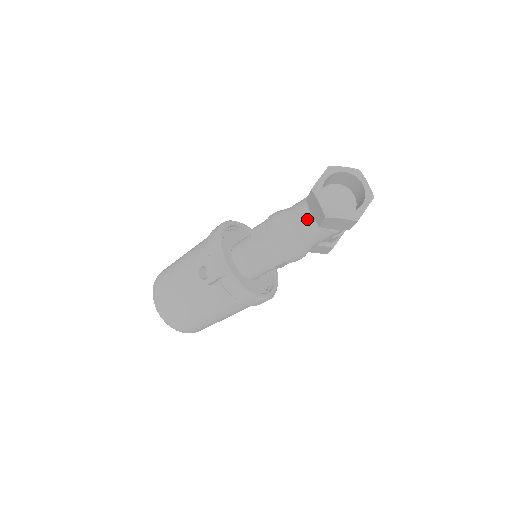
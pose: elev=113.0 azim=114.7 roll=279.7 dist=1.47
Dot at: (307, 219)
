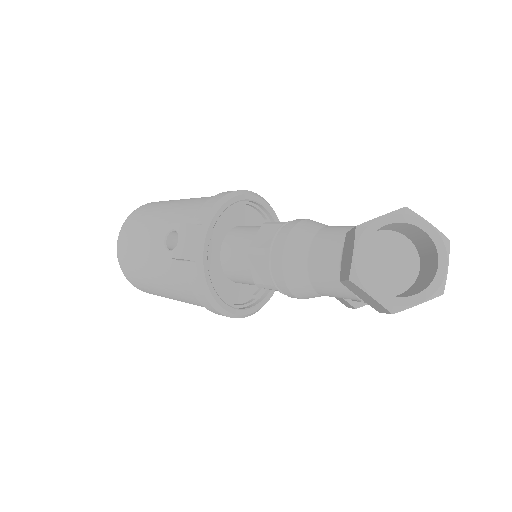
Dot at: (332, 259)
